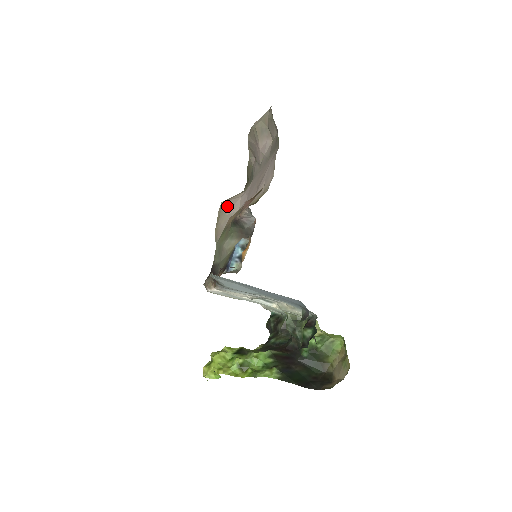
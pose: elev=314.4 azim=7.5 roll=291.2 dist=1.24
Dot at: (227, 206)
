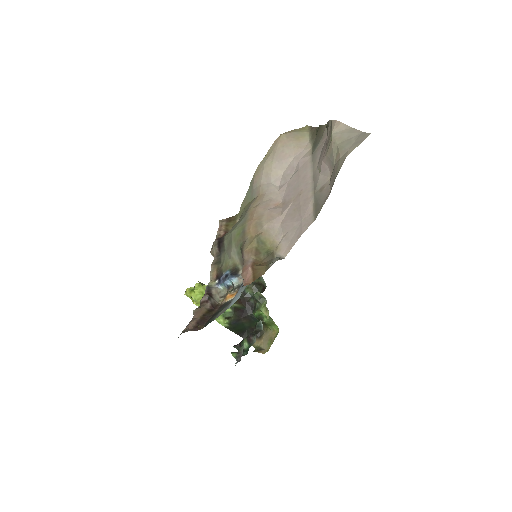
Dot at: (280, 151)
